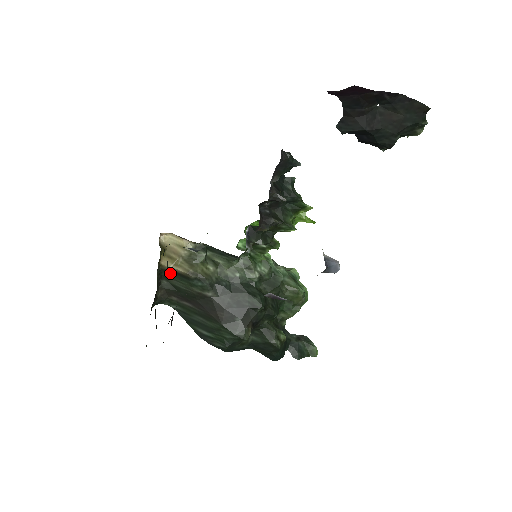
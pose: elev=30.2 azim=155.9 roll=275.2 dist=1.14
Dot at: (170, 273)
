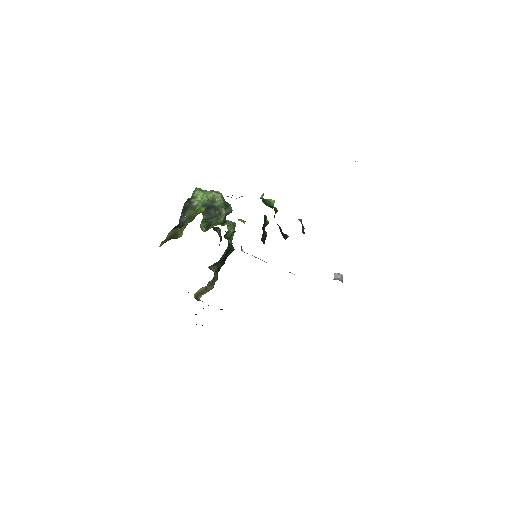
Dot at: occluded
